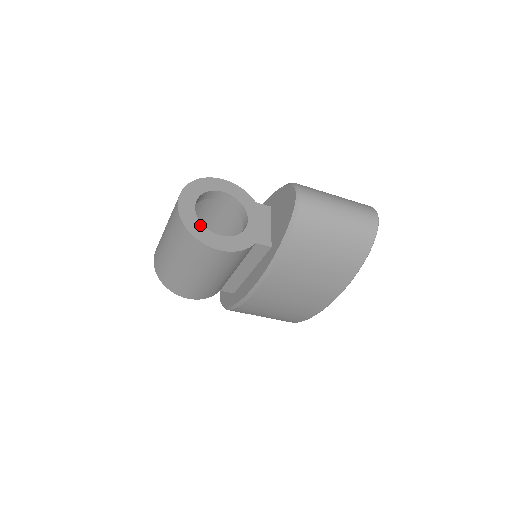
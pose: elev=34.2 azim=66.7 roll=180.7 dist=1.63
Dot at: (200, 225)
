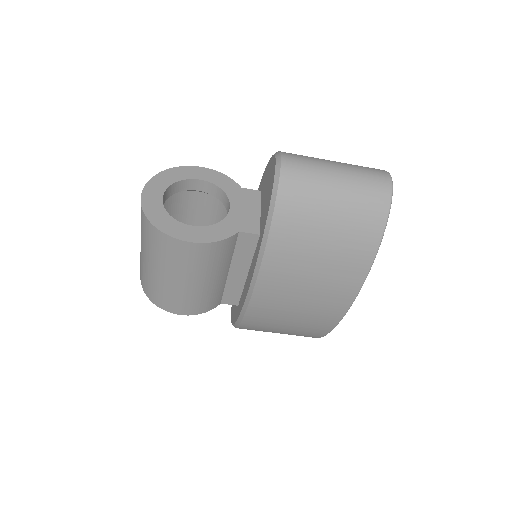
Dot at: (167, 216)
